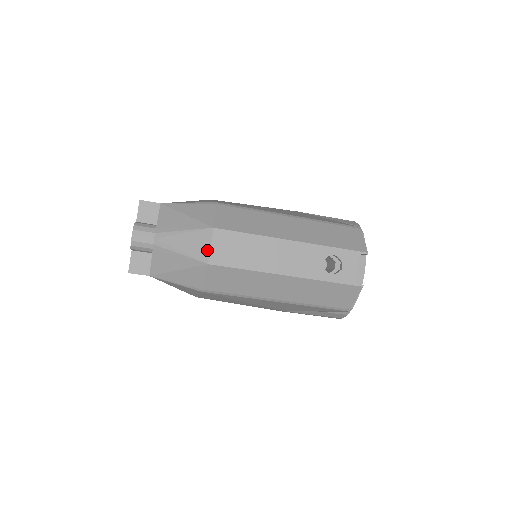
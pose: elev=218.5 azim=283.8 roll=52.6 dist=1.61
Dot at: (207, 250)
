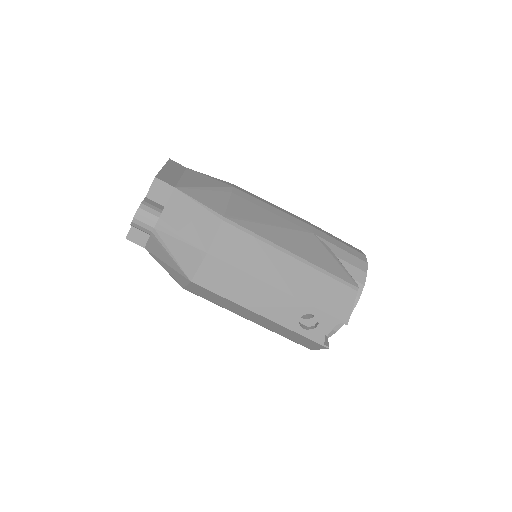
Dot at: (194, 269)
